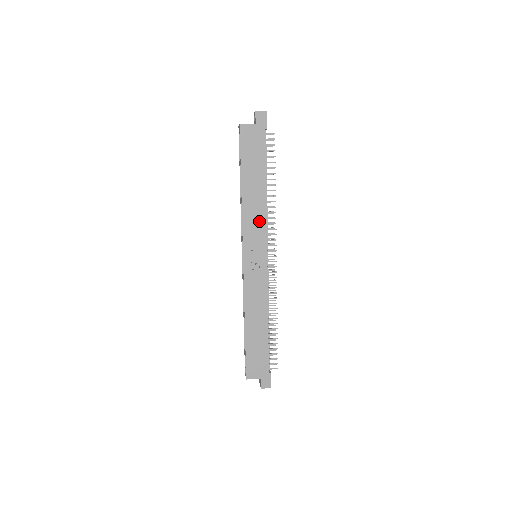
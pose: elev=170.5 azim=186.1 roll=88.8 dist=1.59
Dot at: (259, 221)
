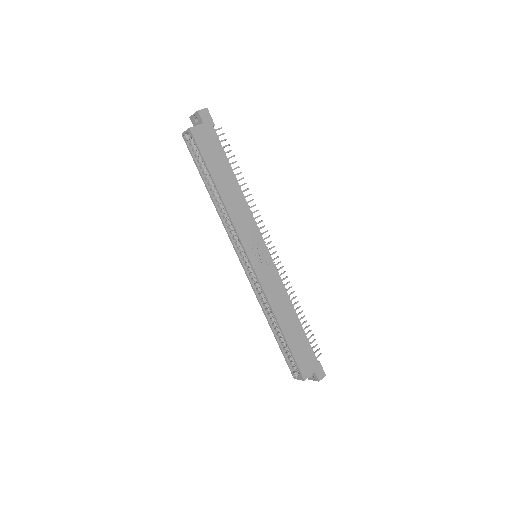
Dot at: (247, 219)
